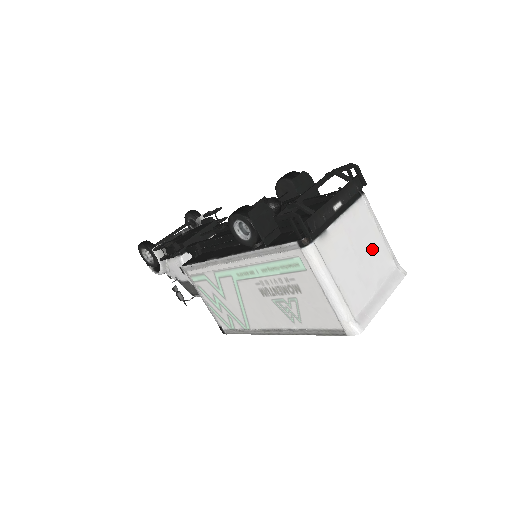
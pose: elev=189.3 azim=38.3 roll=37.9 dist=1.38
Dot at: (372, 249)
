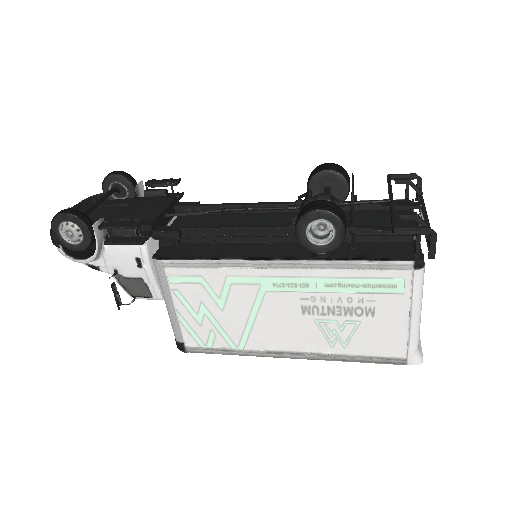
Dot at: occluded
